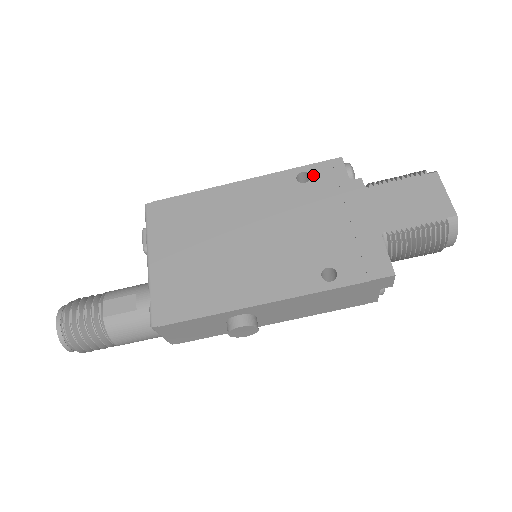
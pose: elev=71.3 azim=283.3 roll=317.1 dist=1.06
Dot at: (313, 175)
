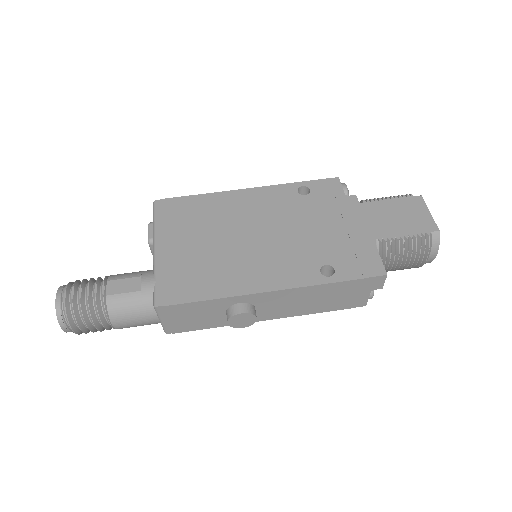
Dot at: (313, 189)
